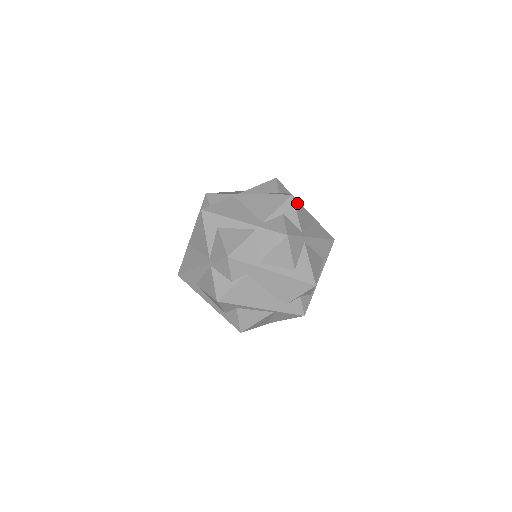
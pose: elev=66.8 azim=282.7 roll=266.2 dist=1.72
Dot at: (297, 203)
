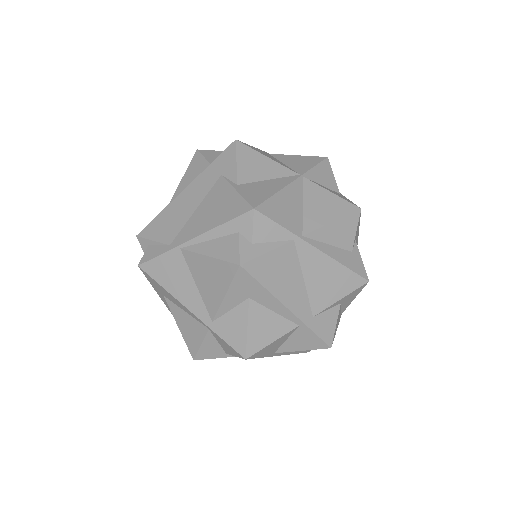
Dot at: occluded
